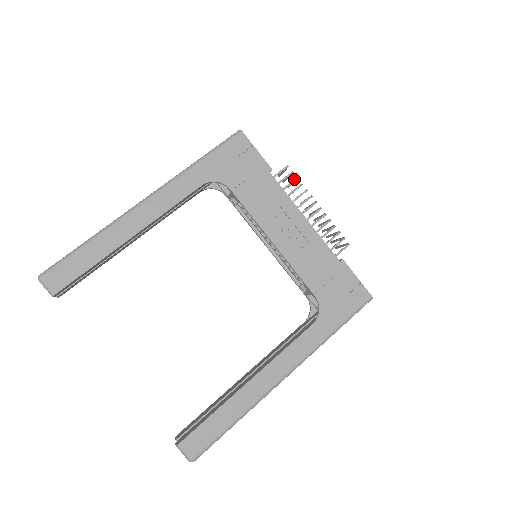
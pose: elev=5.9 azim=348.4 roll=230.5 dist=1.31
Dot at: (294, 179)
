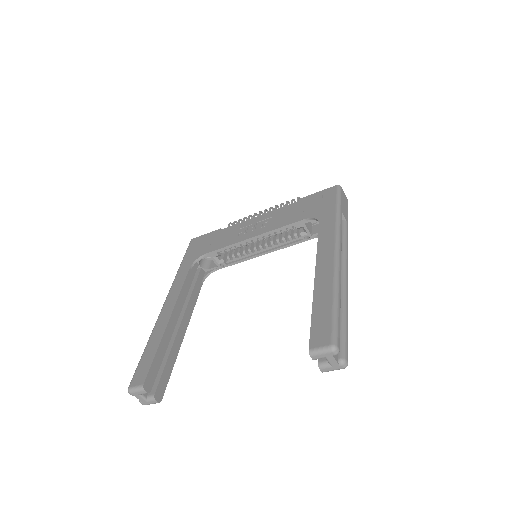
Dot at: (238, 220)
